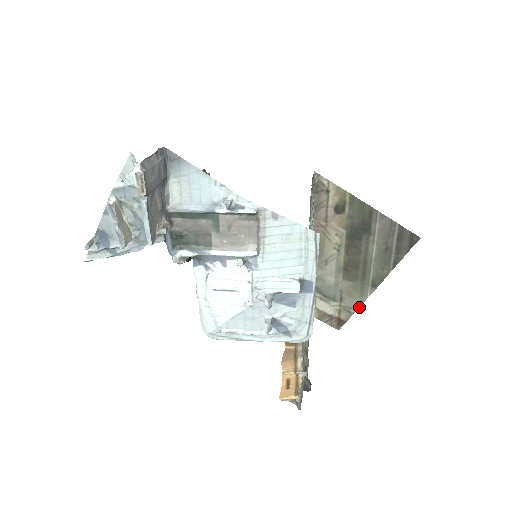
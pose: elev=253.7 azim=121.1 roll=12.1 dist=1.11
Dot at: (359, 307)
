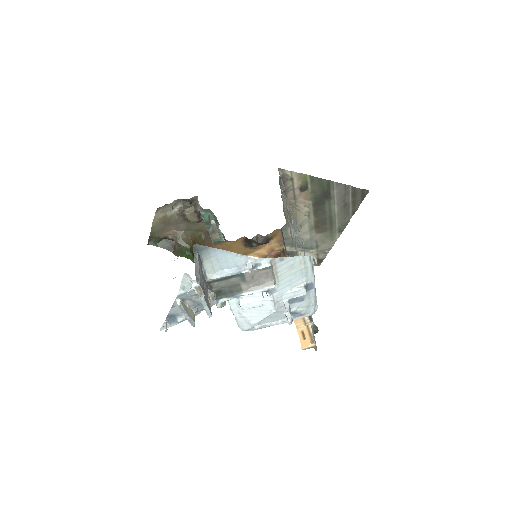
Dot at: occluded
